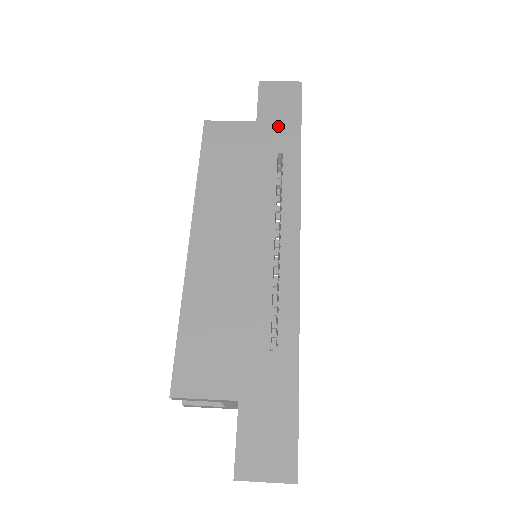
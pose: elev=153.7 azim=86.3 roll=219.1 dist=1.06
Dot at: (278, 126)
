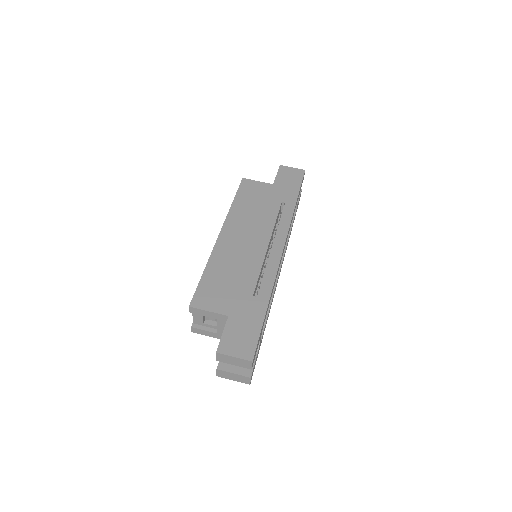
Dot at: (285, 189)
